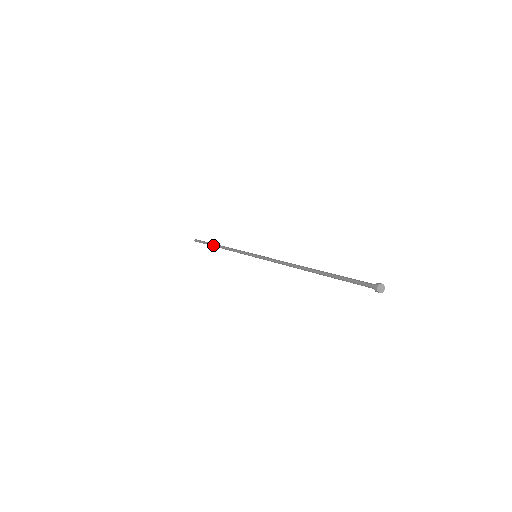
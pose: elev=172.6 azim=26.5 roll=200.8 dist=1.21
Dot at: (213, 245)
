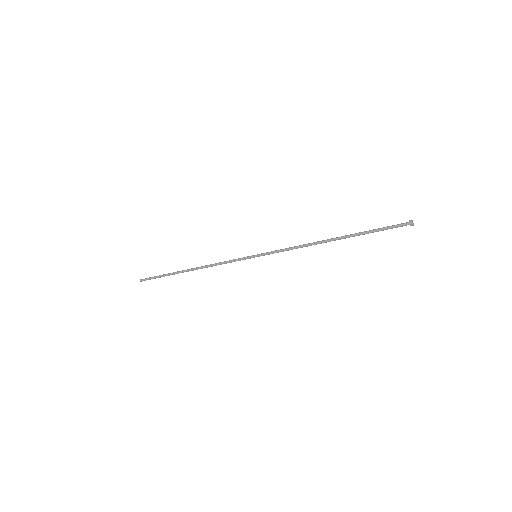
Dot at: occluded
